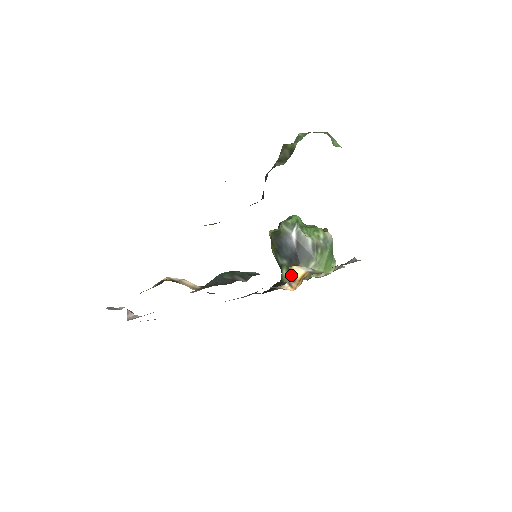
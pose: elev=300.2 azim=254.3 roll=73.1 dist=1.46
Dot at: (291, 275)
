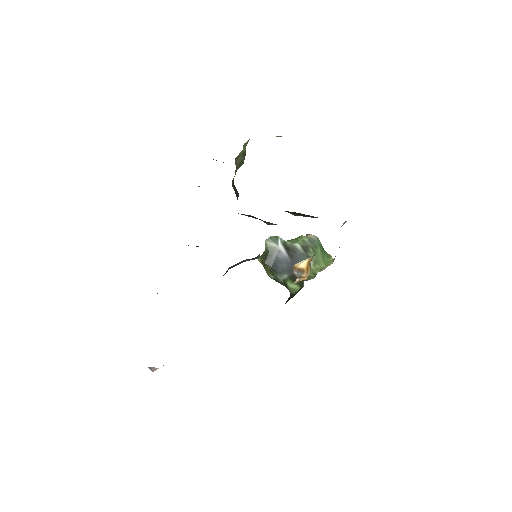
Dot at: (297, 270)
